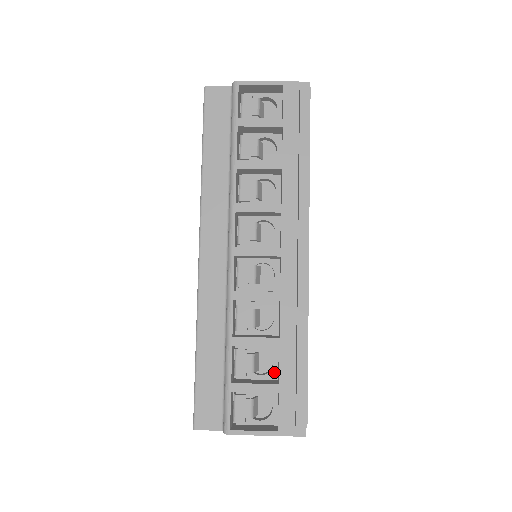
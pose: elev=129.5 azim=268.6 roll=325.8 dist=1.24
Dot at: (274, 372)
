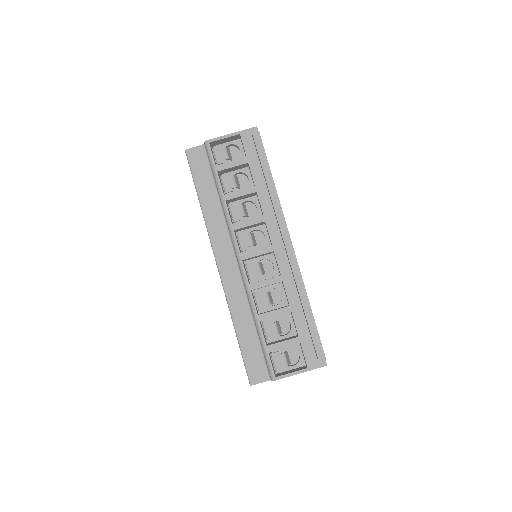
Dot at: (293, 330)
